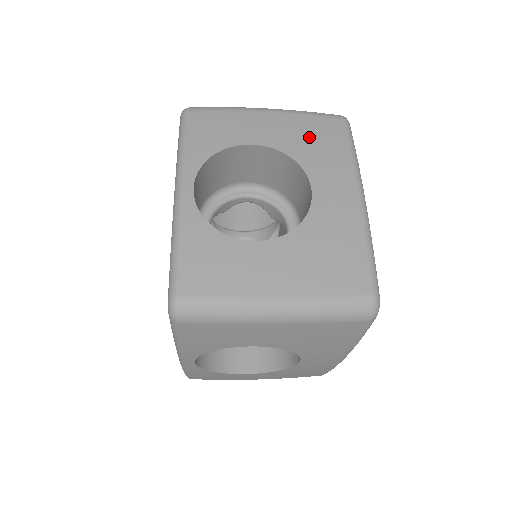
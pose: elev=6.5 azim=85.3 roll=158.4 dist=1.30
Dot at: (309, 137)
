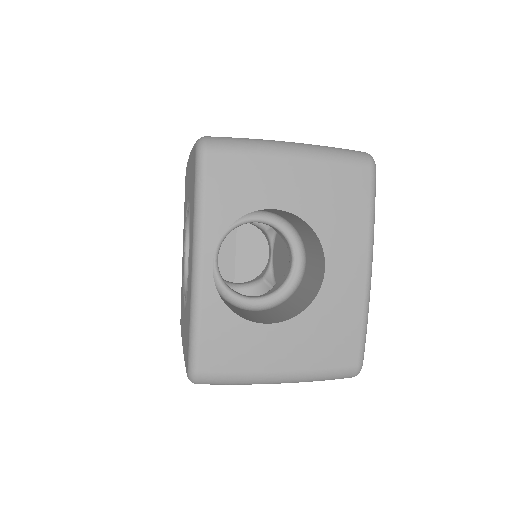
Dot at: (332, 197)
